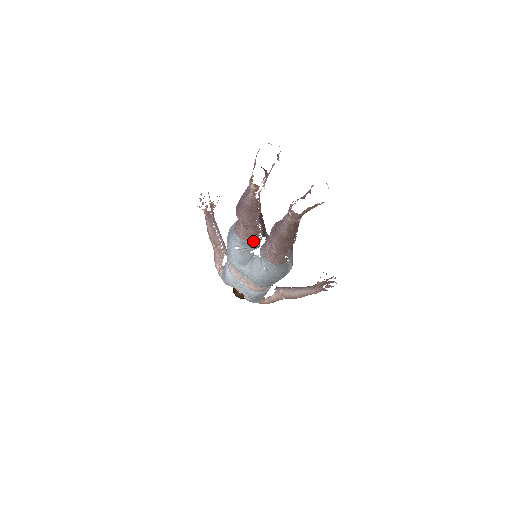
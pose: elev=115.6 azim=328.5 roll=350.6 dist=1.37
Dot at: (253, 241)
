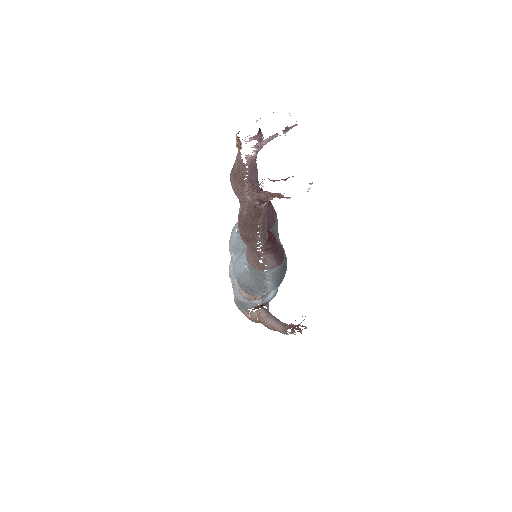
Dot at: occluded
